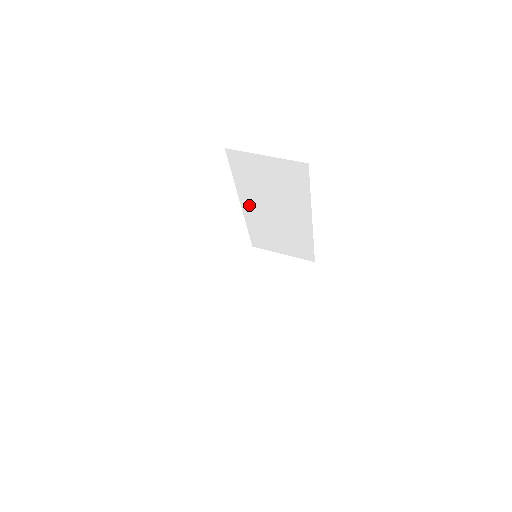
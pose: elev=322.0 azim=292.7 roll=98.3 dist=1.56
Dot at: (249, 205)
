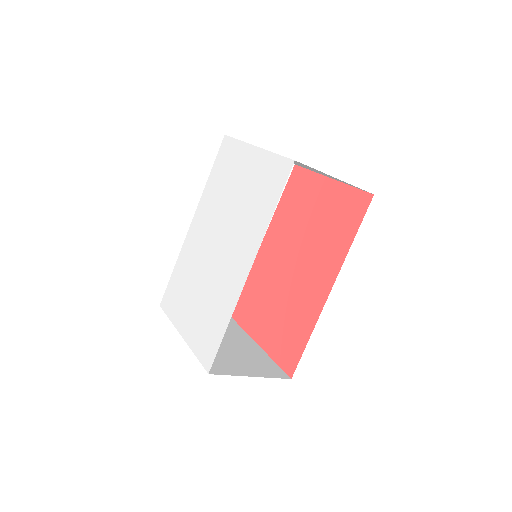
Dot at: occluded
